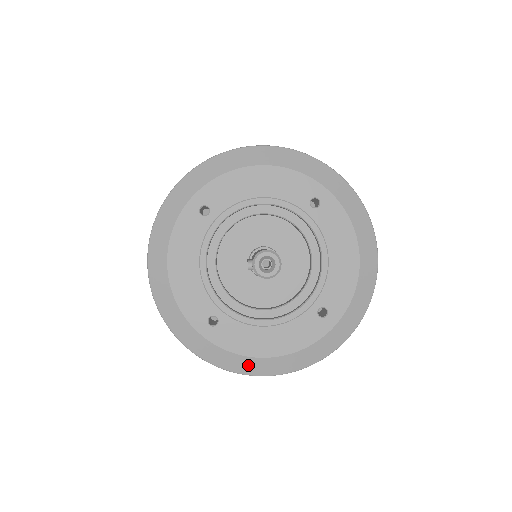
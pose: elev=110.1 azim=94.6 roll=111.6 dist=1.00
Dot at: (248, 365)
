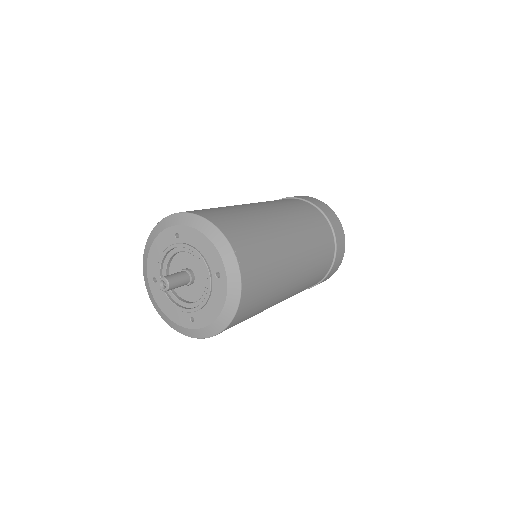
Dot at: (219, 325)
